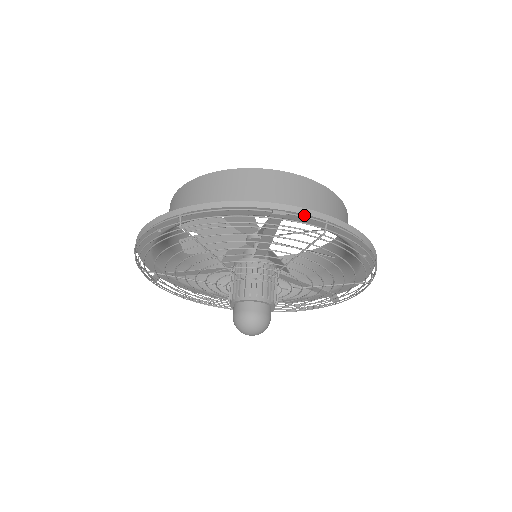
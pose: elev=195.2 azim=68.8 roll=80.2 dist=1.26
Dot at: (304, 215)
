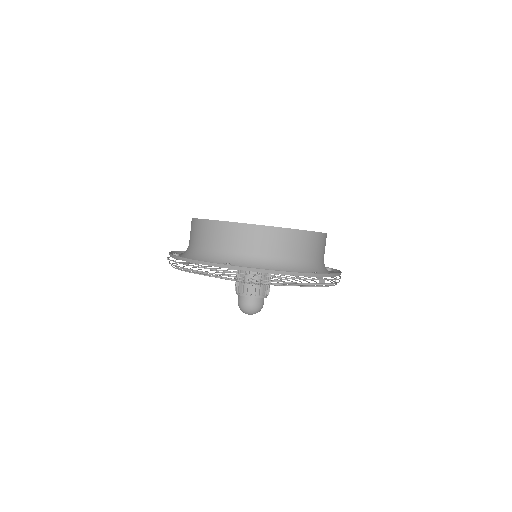
Dot at: (329, 276)
